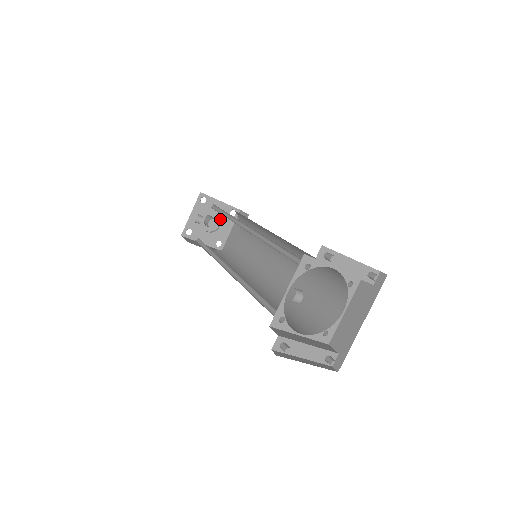
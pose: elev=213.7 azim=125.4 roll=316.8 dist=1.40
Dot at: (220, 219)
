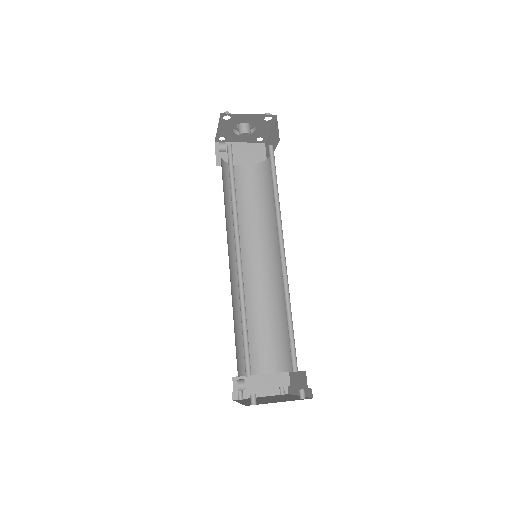
Dot at: (254, 123)
